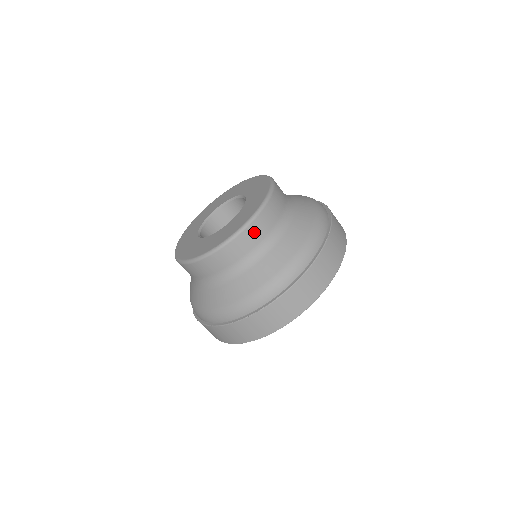
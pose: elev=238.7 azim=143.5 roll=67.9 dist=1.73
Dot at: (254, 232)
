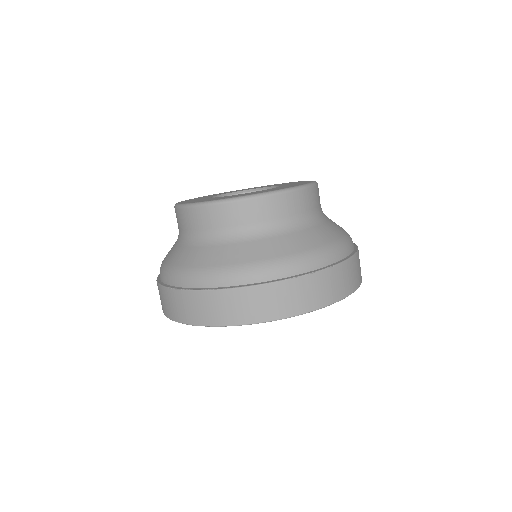
Dot at: (252, 210)
